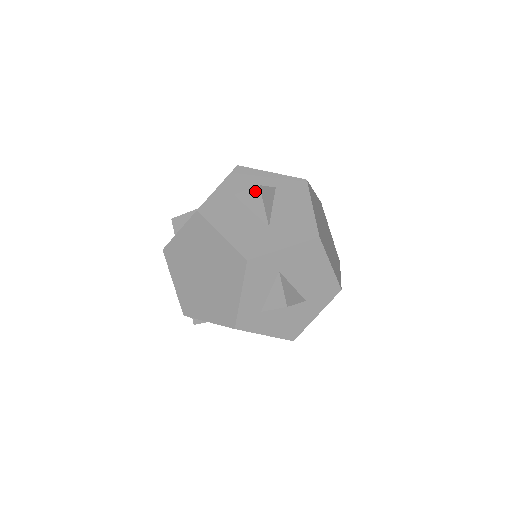
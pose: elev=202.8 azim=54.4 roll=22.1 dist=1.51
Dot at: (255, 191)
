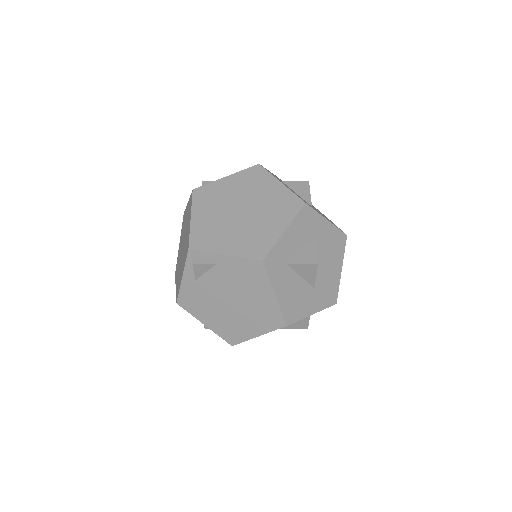
Dot at: (304, 183)
